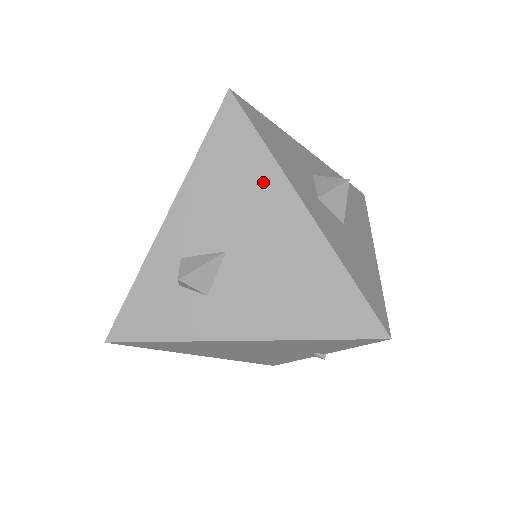
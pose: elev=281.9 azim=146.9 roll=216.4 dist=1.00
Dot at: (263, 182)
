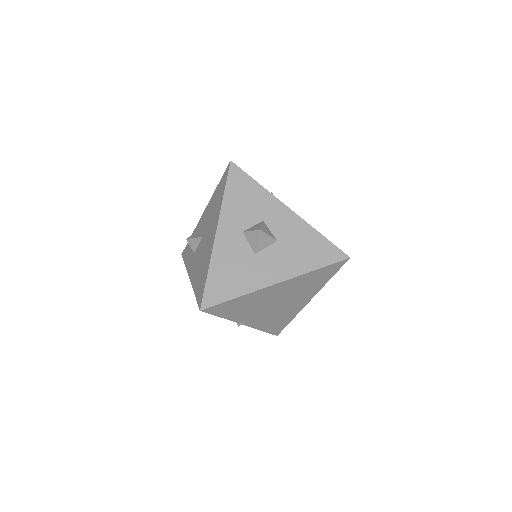
Dot at: (217, 211)
